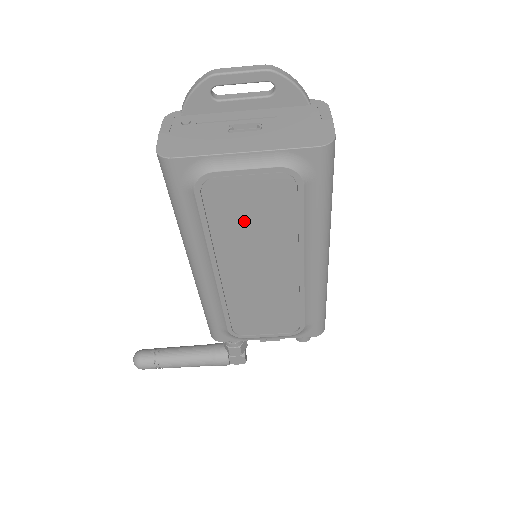
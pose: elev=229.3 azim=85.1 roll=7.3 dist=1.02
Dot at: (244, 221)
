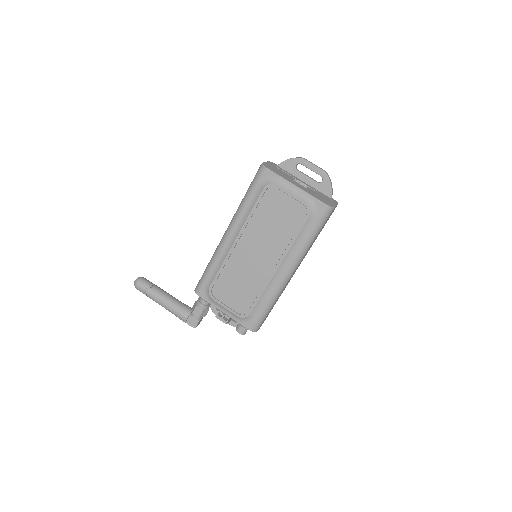
Dot at: (272, 219)
